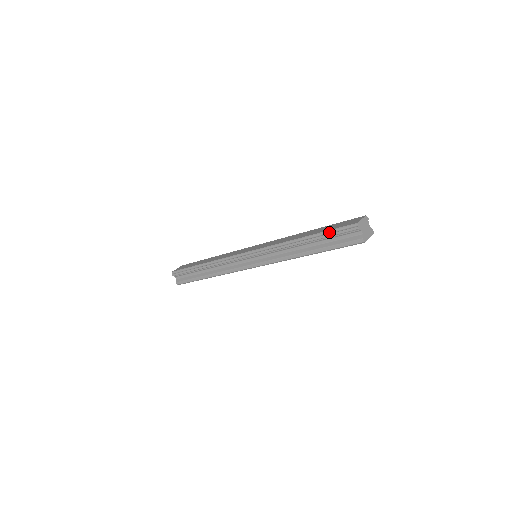
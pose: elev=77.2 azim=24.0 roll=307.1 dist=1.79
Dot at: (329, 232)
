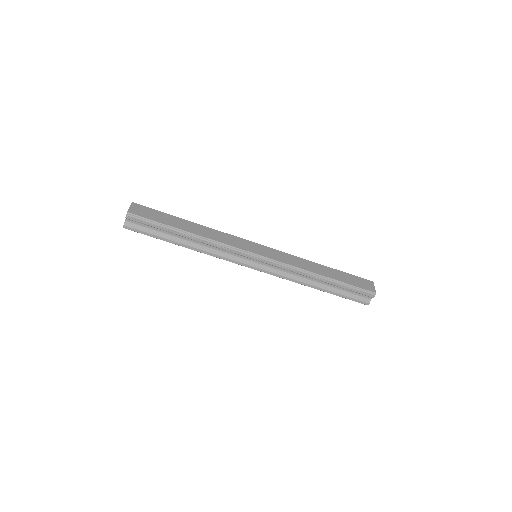
Dot at: (350, 286)
